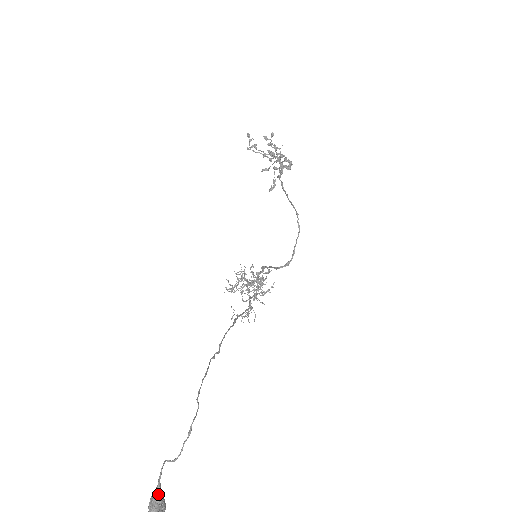
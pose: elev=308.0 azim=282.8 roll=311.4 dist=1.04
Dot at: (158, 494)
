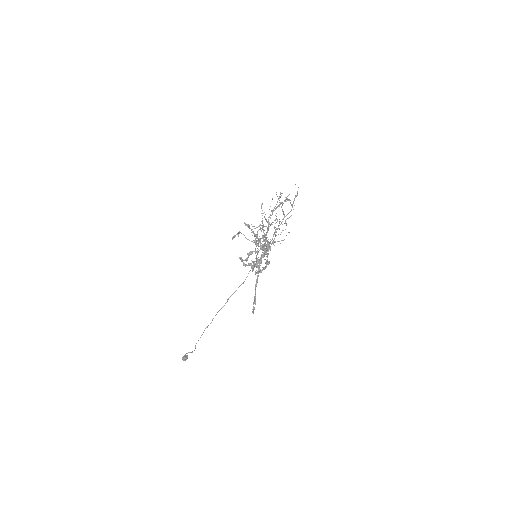
Dot at: (184, 359)
